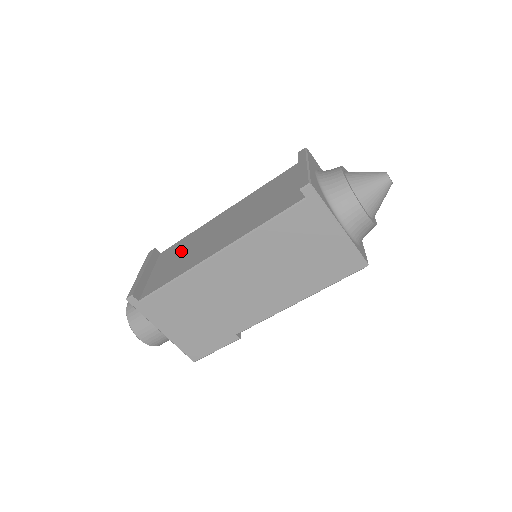
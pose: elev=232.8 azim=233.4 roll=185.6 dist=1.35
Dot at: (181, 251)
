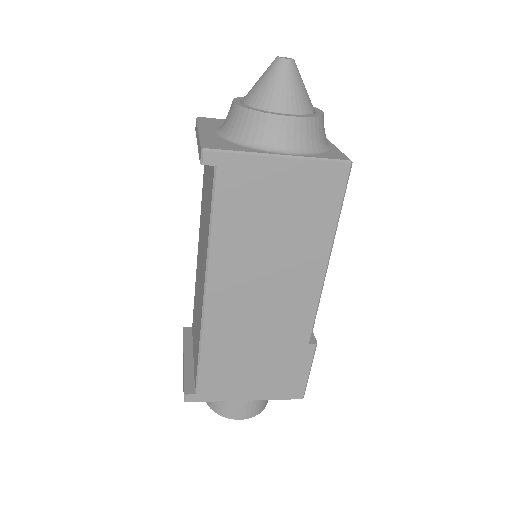
Dot at: occluded
